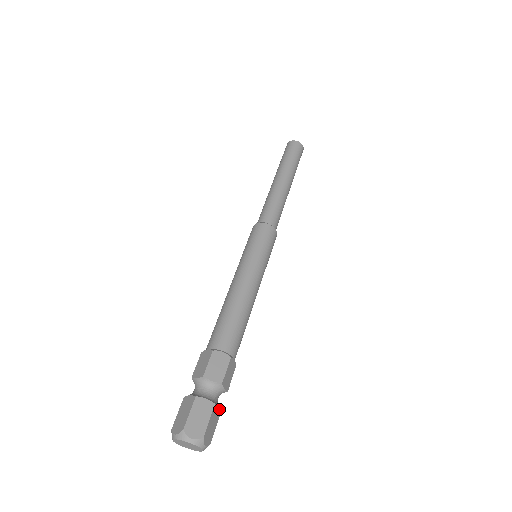
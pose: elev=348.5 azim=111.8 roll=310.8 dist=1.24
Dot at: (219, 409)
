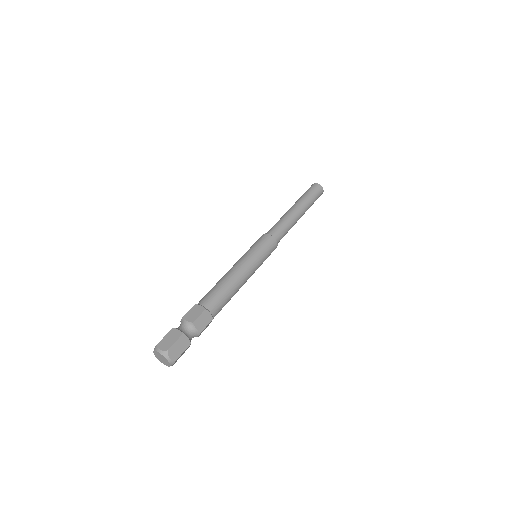
Dot at: (189, 340)
